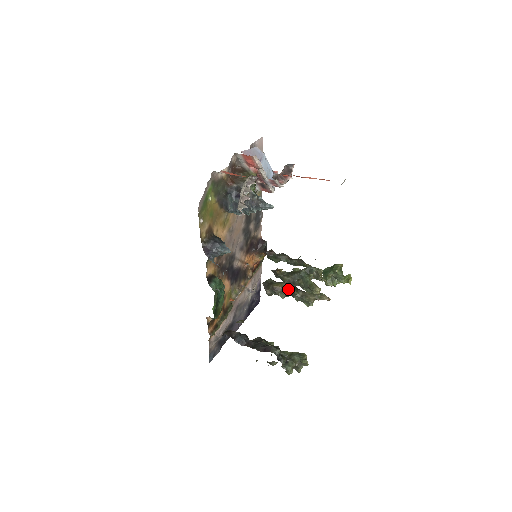
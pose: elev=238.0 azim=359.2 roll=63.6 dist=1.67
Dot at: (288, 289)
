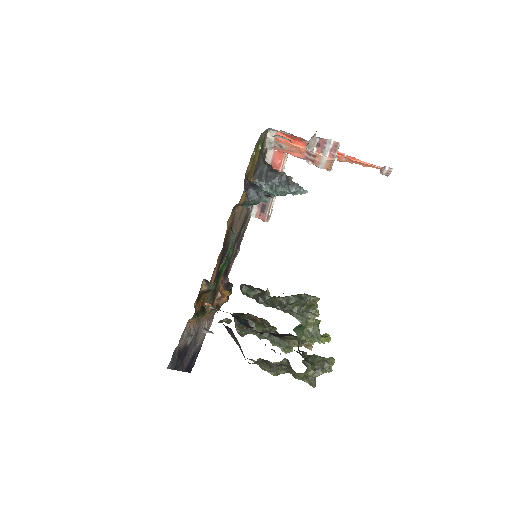
Dot at: (266, 324)
